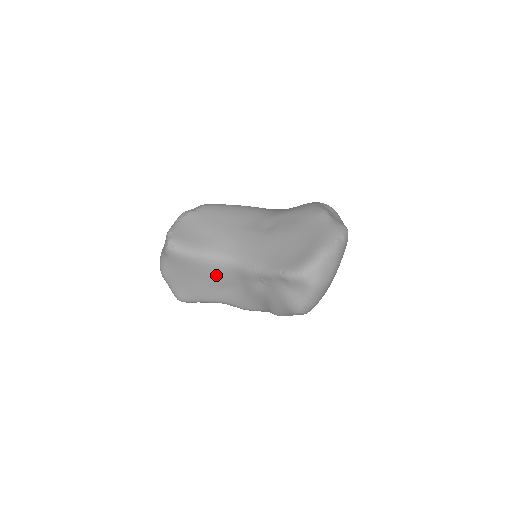
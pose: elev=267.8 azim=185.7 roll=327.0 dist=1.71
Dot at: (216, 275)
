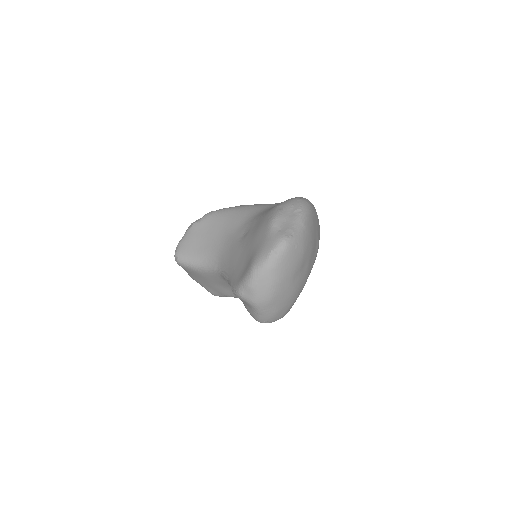
Dot at: (217, 279)
